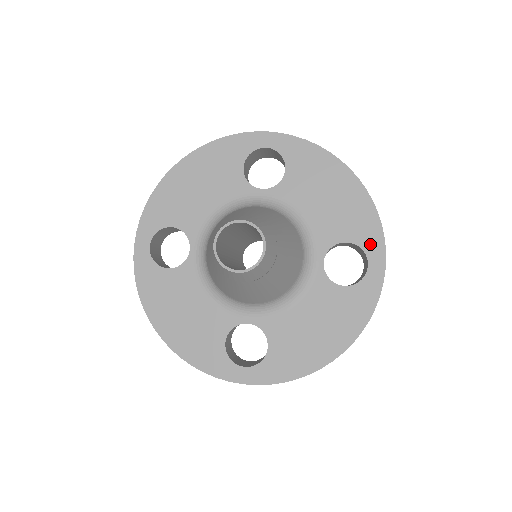
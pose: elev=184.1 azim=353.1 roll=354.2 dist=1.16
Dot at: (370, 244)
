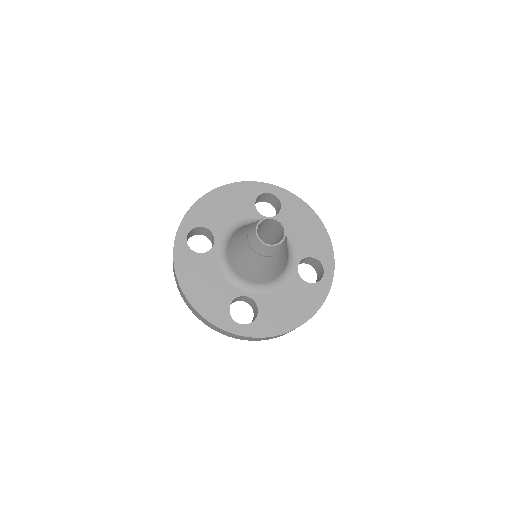
Dot at: (326, 261)
